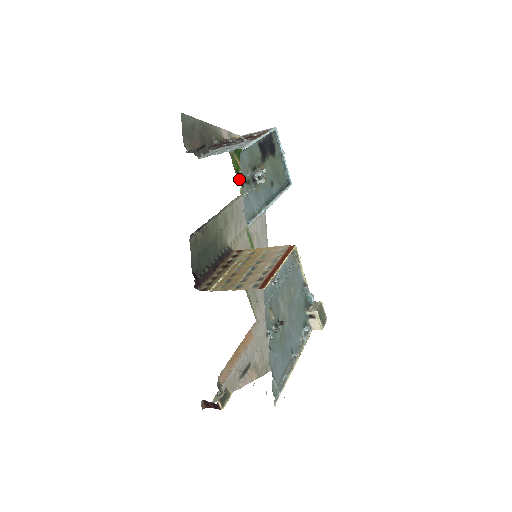
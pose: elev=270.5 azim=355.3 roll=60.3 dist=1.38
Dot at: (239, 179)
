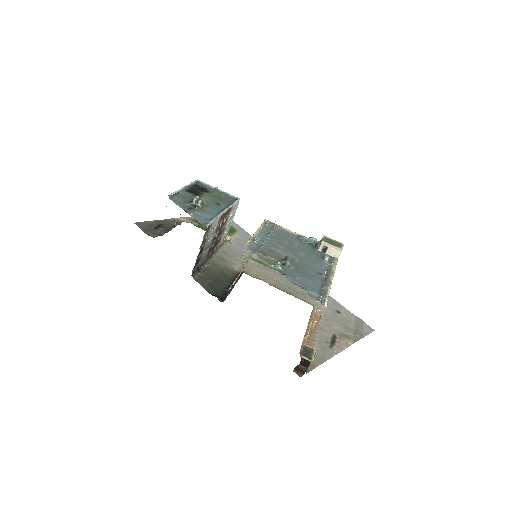
Dot at: occluded
